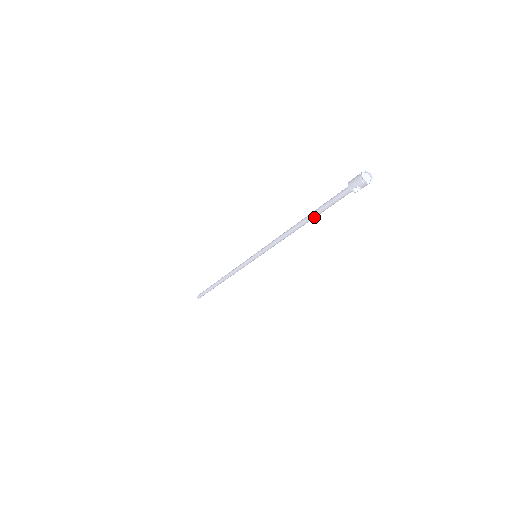
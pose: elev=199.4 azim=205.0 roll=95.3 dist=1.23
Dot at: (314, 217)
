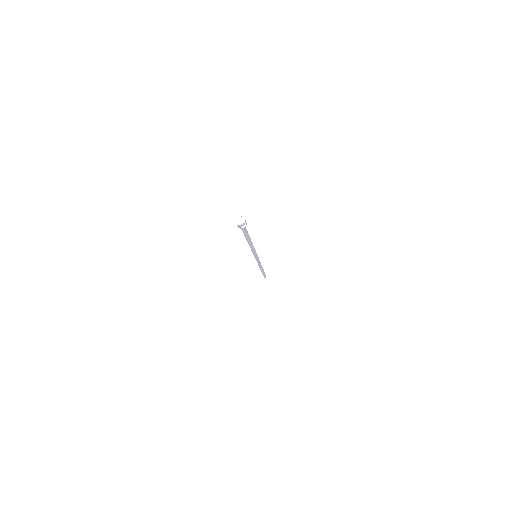
Dot at: (249, 238)
